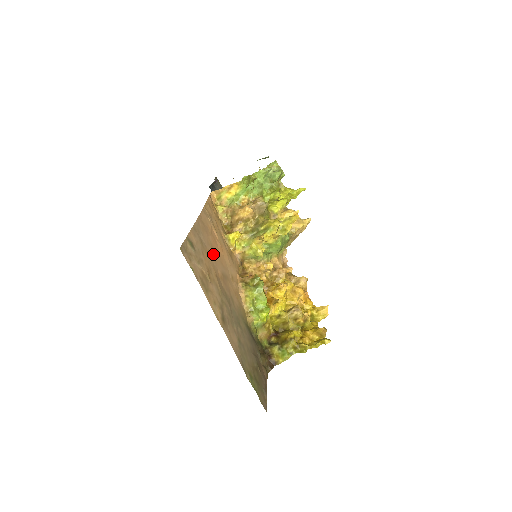
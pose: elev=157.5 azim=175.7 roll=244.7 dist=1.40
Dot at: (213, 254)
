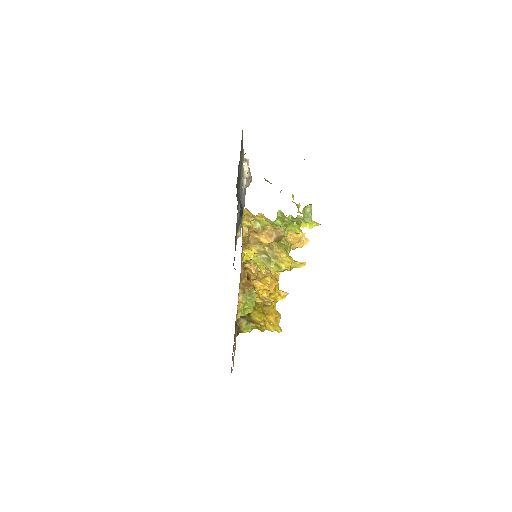
Dot at: occluded
